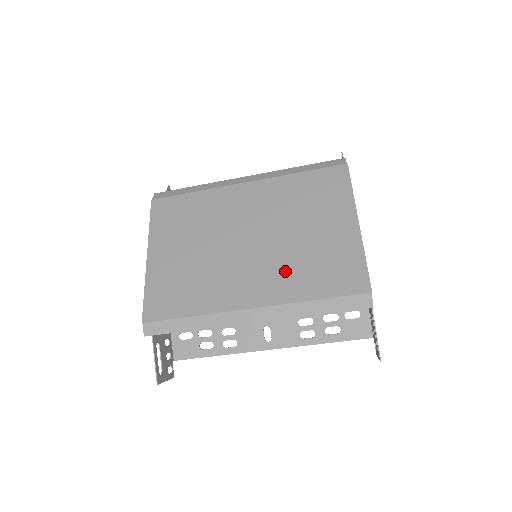
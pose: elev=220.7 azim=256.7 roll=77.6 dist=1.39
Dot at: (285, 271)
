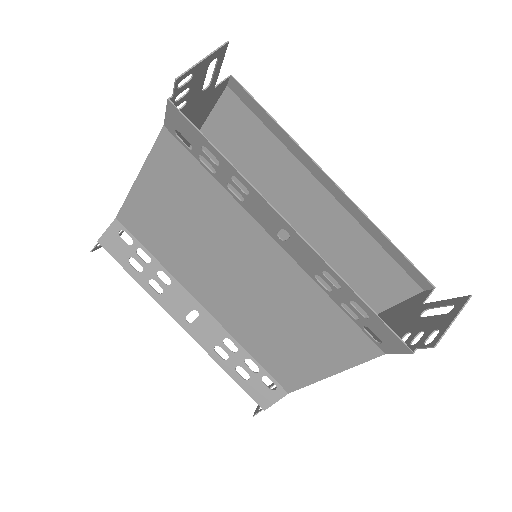
Dot at: (331, 241)
